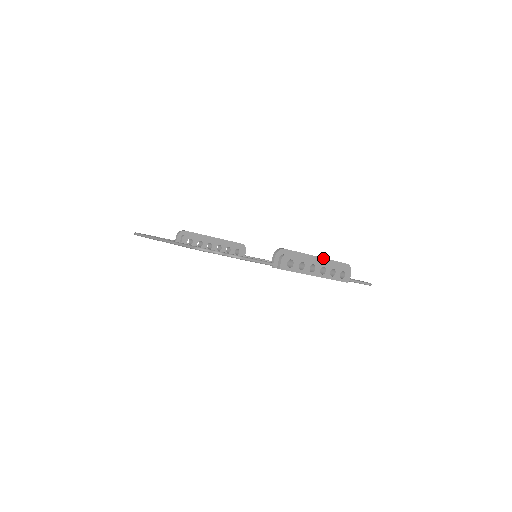
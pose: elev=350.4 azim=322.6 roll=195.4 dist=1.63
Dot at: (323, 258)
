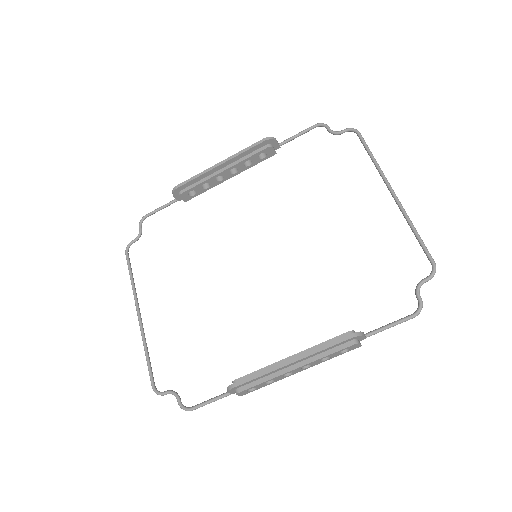
Dot at: (301, 359)
